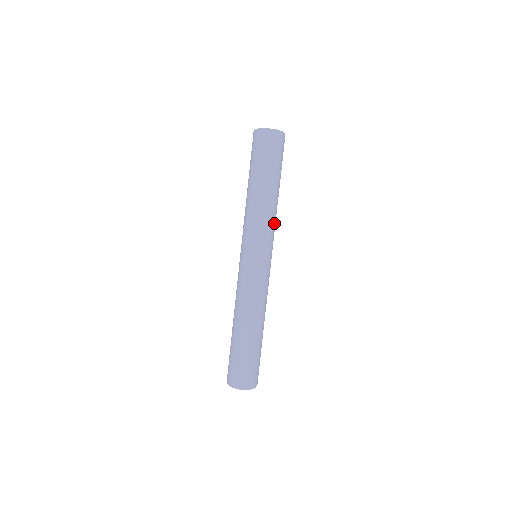
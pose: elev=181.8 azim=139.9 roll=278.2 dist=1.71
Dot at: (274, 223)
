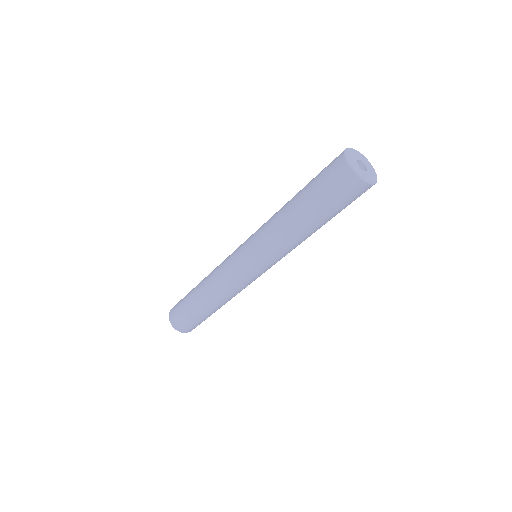
Dot at: occluded
